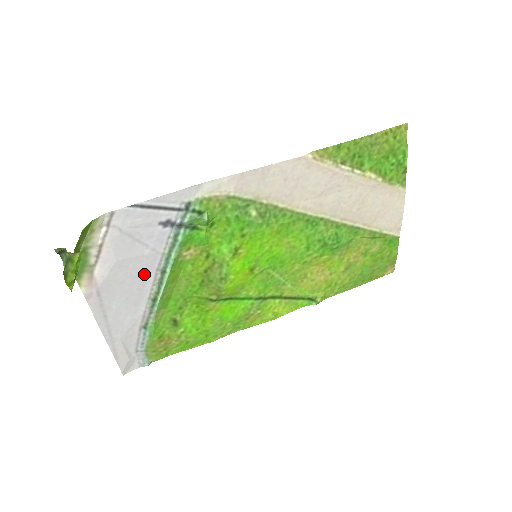
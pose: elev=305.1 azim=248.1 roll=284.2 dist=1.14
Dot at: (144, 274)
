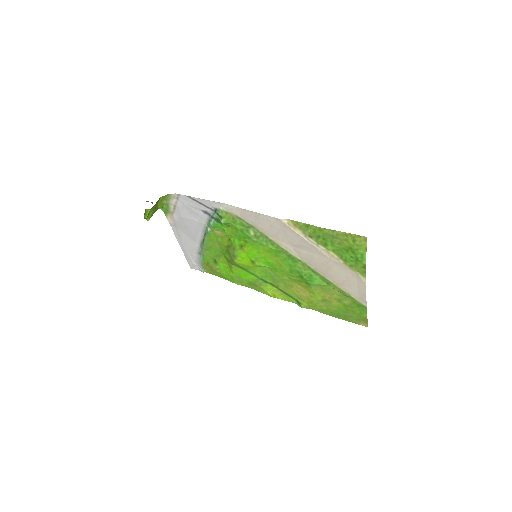
Dot at: (196, 229)
